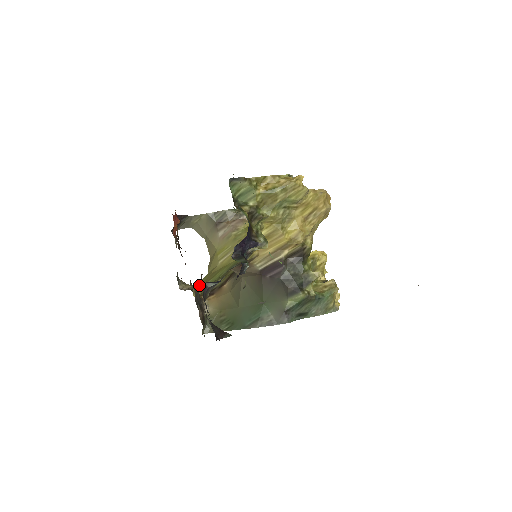
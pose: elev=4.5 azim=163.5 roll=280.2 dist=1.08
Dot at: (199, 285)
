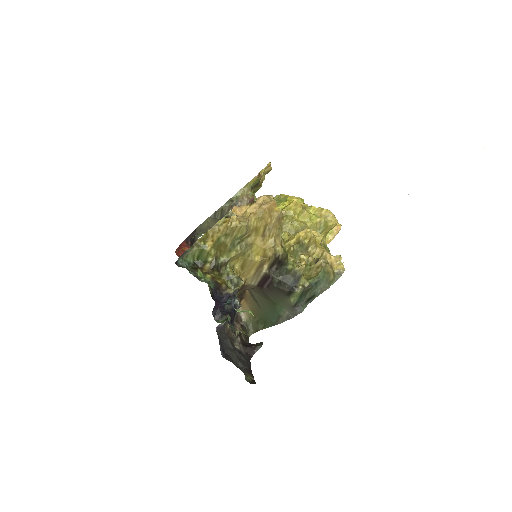
Dot at: occluded
